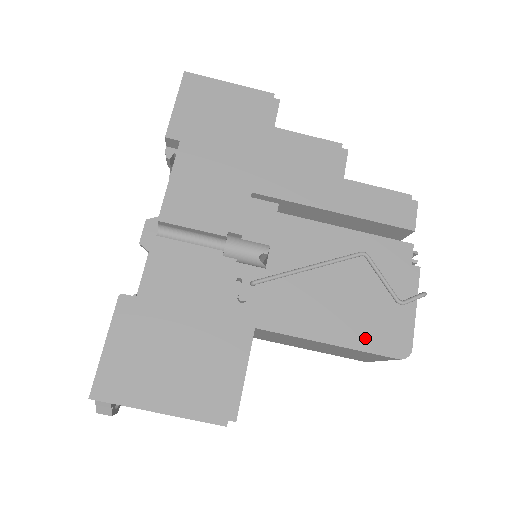
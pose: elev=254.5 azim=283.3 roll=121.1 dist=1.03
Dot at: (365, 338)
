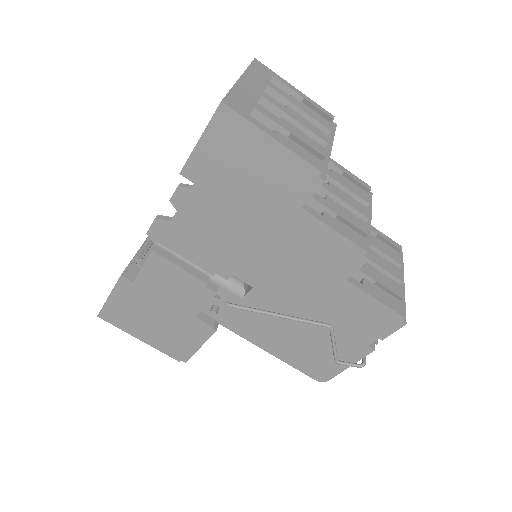
Dot at: (298, 362)
